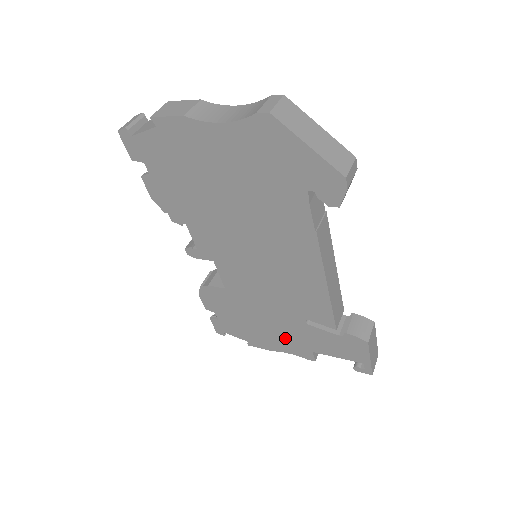
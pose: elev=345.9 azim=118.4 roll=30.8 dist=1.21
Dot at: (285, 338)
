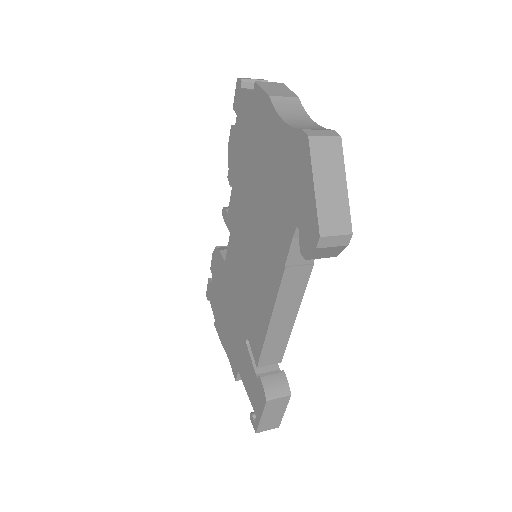
Dot at: (232, 341)
